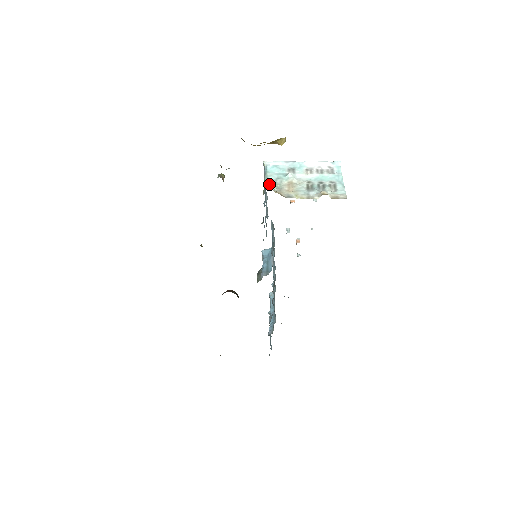
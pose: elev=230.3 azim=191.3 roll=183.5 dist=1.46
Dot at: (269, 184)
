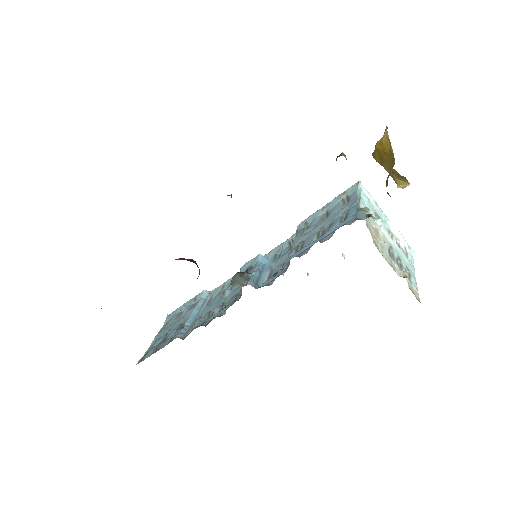
Dot at: occluded
